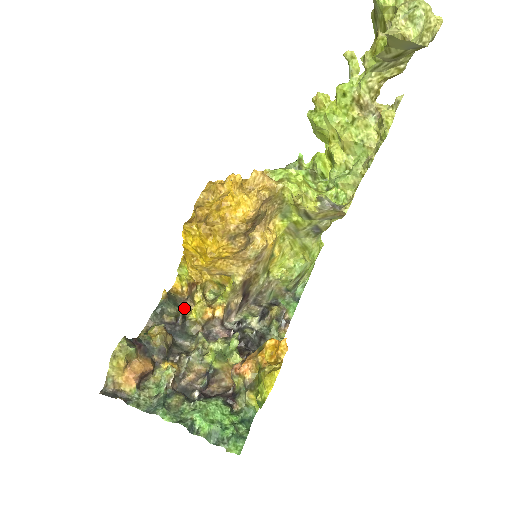
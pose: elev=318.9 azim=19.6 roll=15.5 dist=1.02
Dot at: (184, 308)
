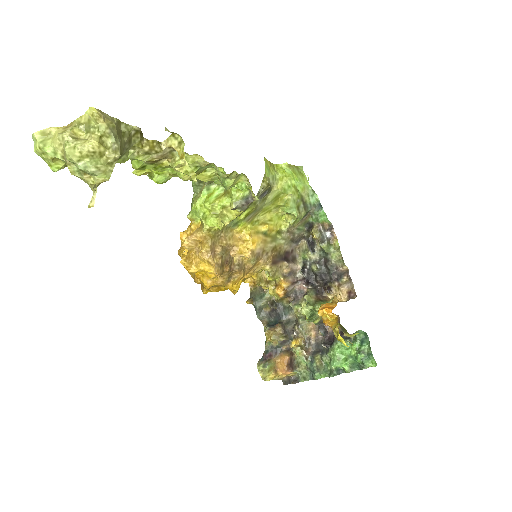
Dot at: (268, 292)
